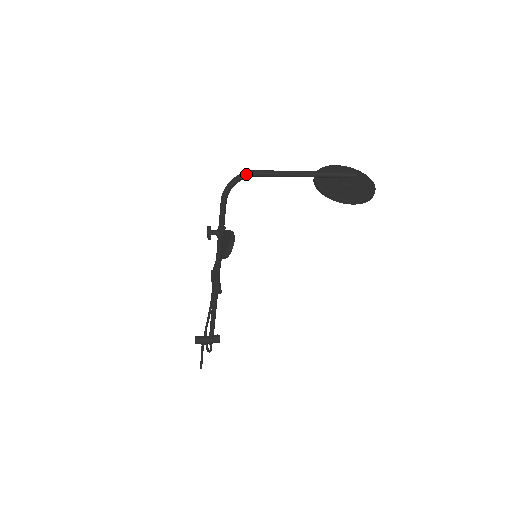
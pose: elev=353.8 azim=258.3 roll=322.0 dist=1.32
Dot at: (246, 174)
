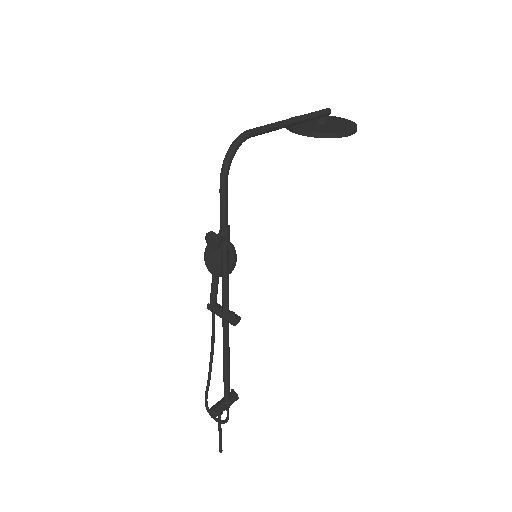
Dot at: (243, 136)
